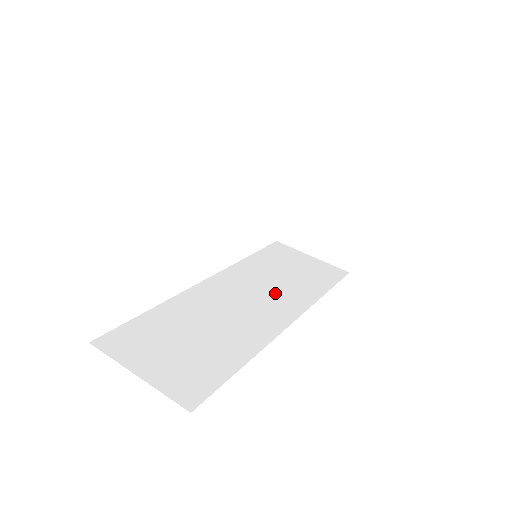
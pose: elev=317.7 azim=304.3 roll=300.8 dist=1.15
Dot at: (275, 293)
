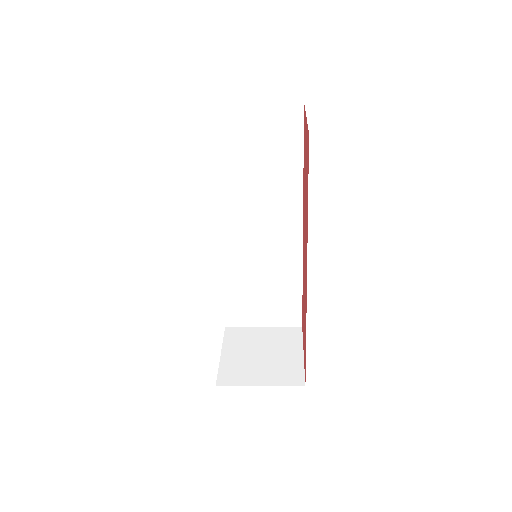
Dot at: occluded
